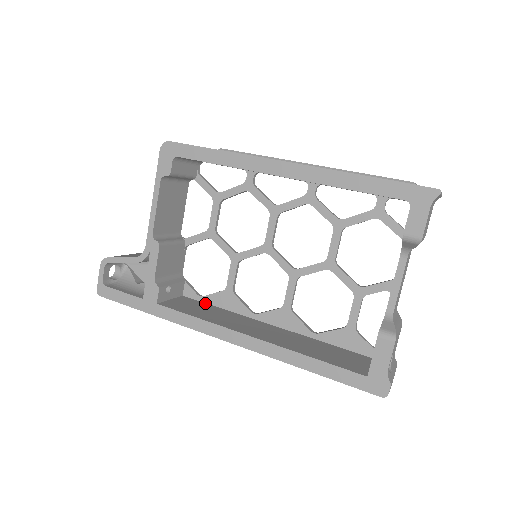
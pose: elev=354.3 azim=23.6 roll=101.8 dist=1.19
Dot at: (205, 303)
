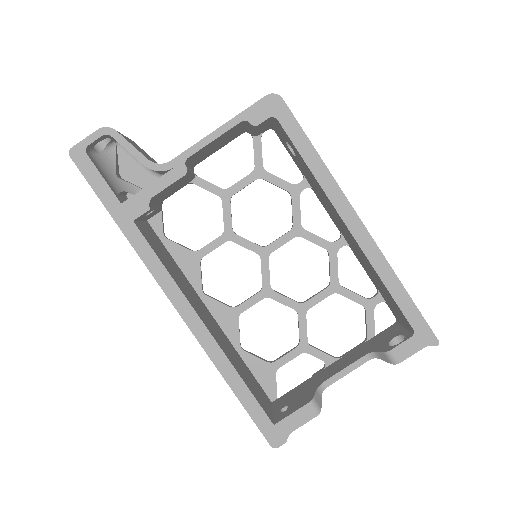
Dot at: (165, 246)
